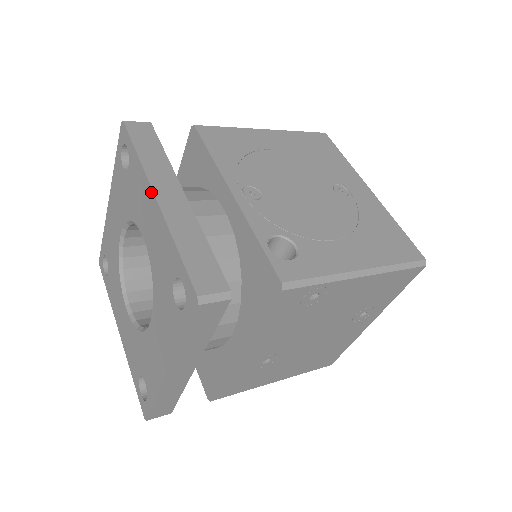
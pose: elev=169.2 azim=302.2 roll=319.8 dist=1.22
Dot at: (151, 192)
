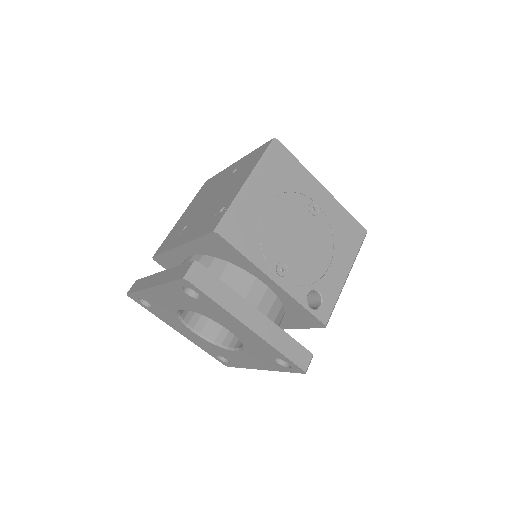
Dot at: (244, 326)
